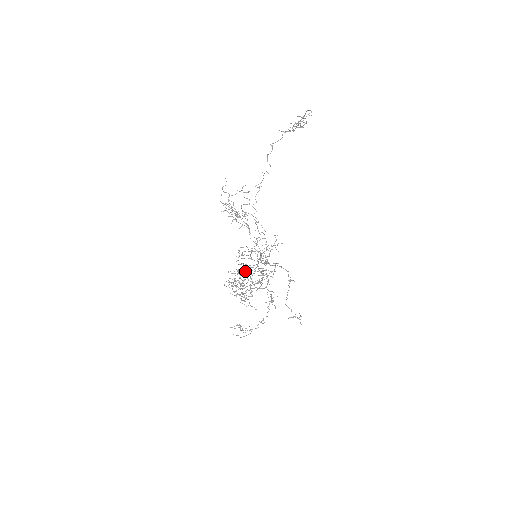
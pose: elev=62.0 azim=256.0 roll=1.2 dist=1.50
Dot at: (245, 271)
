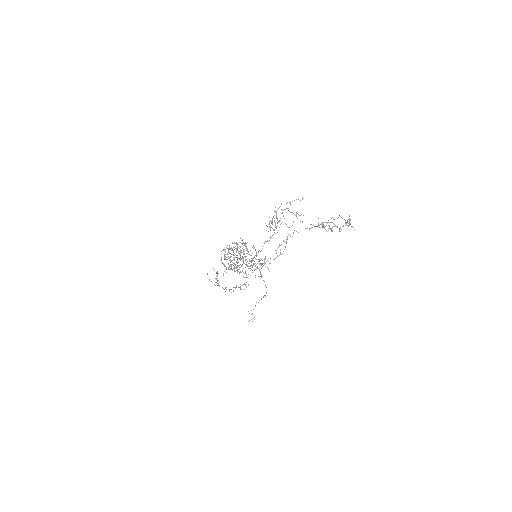
Dot at: occluded
